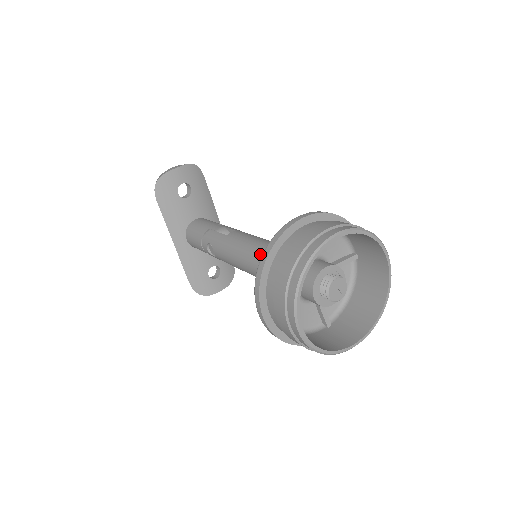
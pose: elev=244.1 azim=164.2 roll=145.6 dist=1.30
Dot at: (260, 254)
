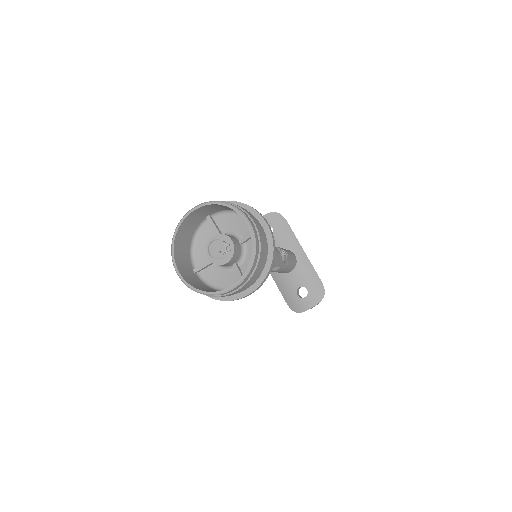
Dot at: occluded
